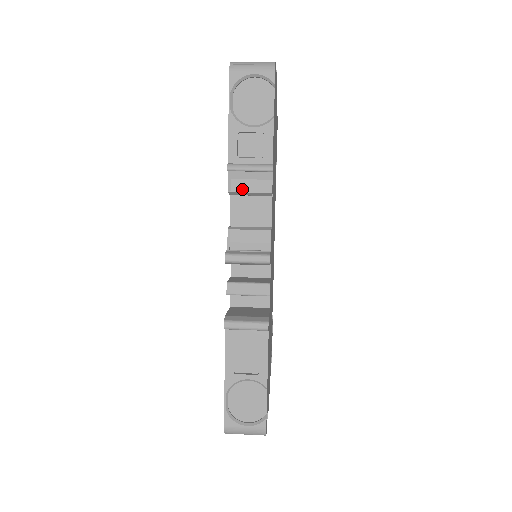
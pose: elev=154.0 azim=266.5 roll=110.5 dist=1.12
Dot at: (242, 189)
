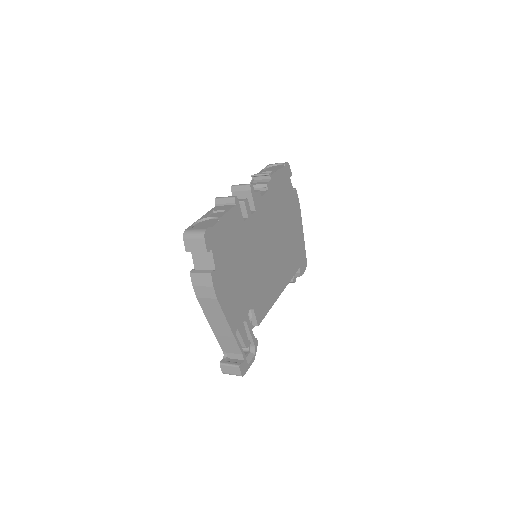
Dot at: (255, 184)
